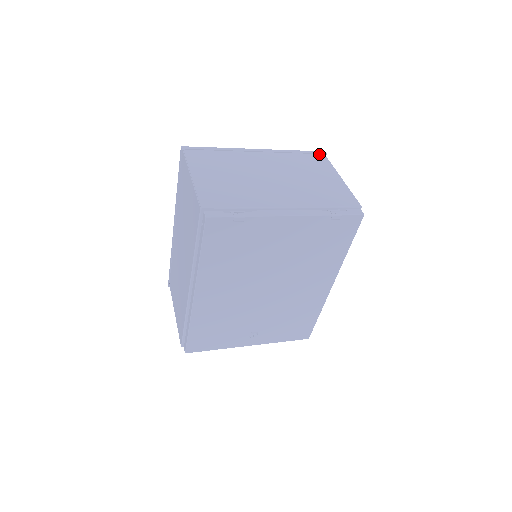
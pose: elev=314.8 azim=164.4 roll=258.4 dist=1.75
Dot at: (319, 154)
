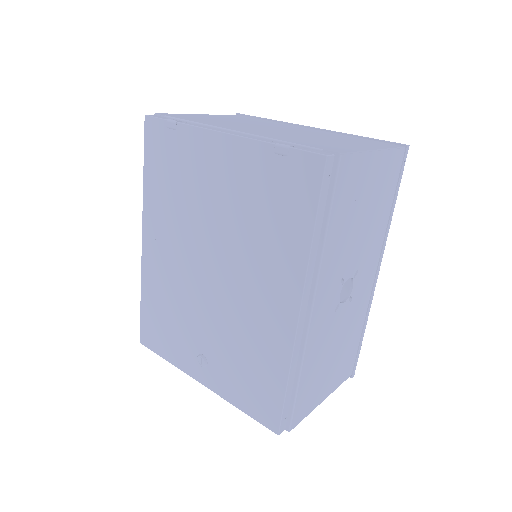
Dot at: (395, 144)
